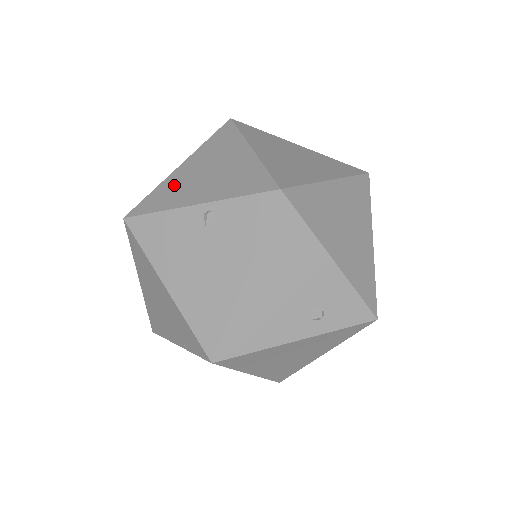
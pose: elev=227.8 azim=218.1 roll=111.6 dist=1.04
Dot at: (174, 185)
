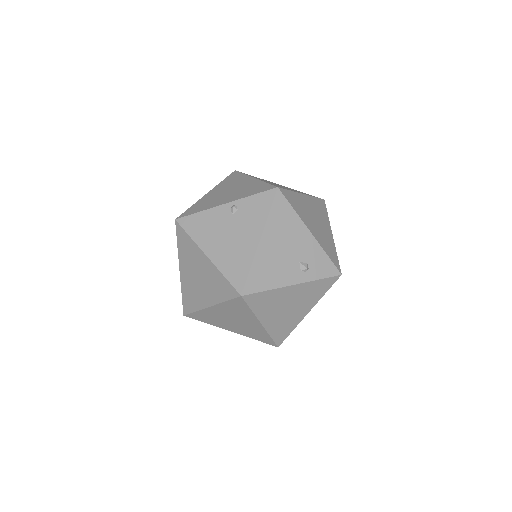
Dot at: (207, 200)
